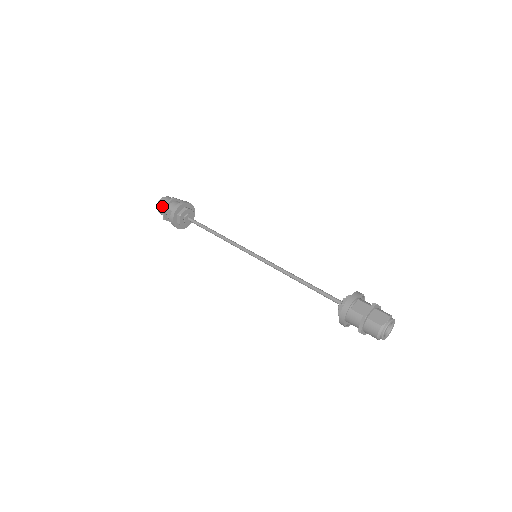
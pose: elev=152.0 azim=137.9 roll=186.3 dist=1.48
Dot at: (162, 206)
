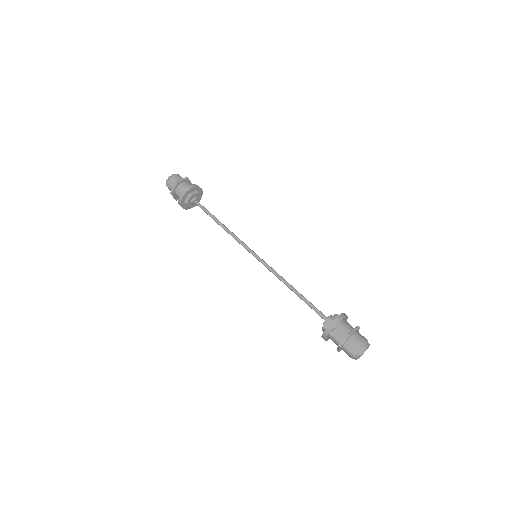
Dot at: (170, 189)
